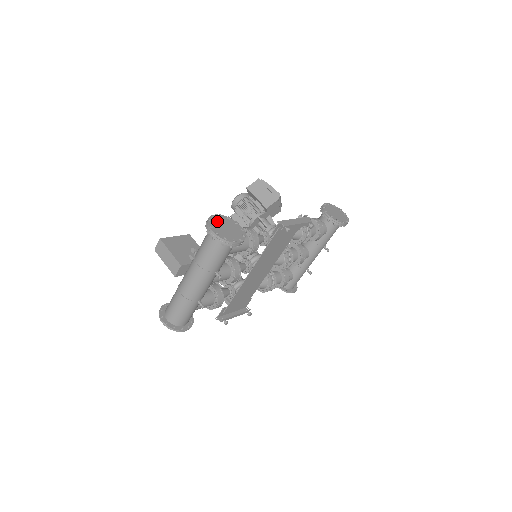
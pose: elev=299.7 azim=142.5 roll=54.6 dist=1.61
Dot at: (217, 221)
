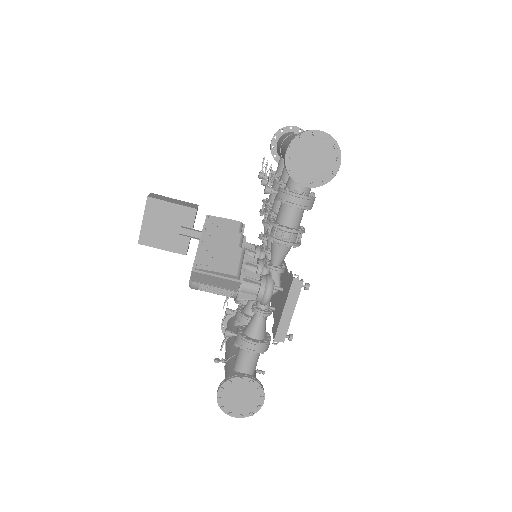
Dot at: (227, 400)
